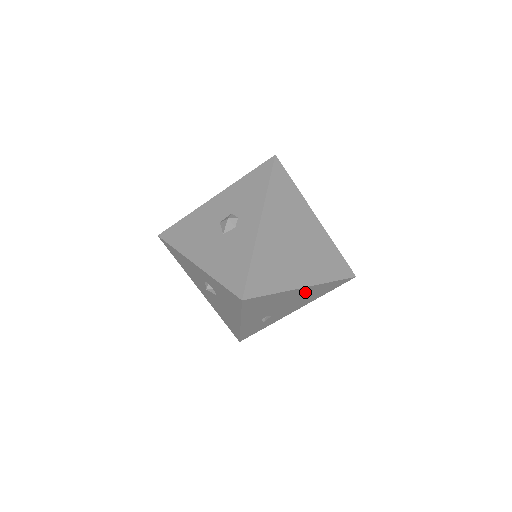
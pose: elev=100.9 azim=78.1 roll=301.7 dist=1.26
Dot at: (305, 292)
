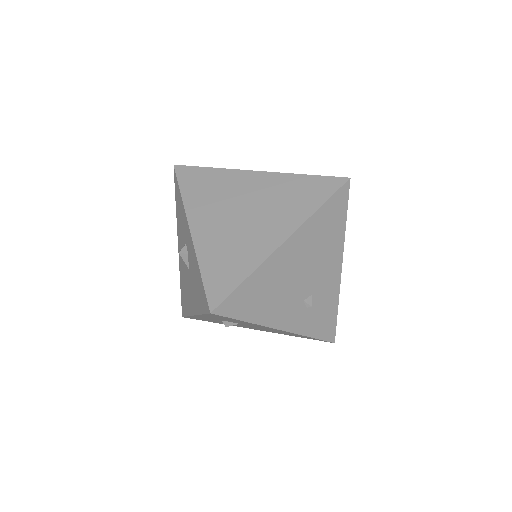
Dot at: (301, 244)
